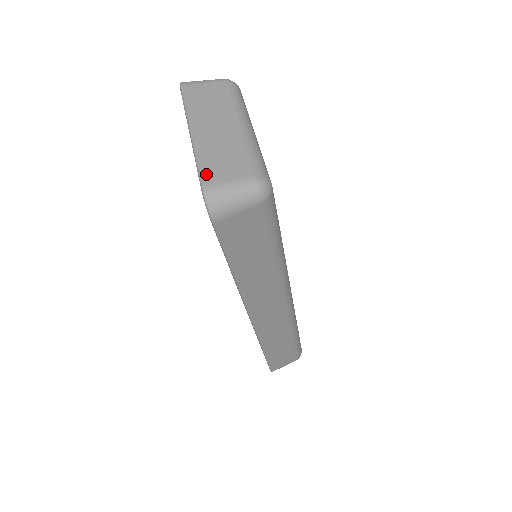
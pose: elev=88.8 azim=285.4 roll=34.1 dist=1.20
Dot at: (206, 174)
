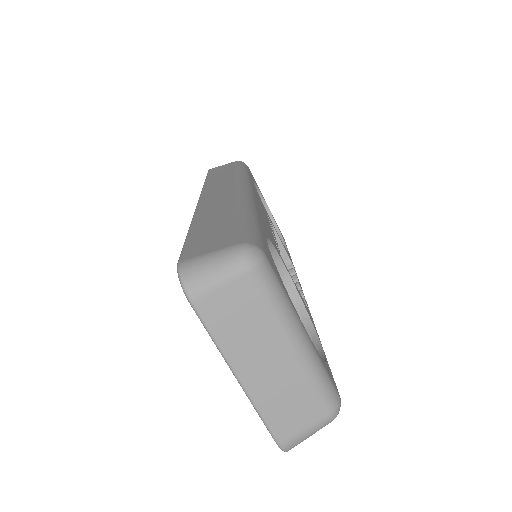
Dot at: (278, 431)
